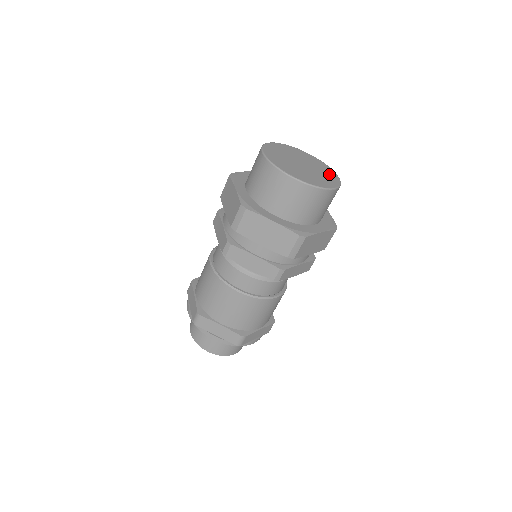
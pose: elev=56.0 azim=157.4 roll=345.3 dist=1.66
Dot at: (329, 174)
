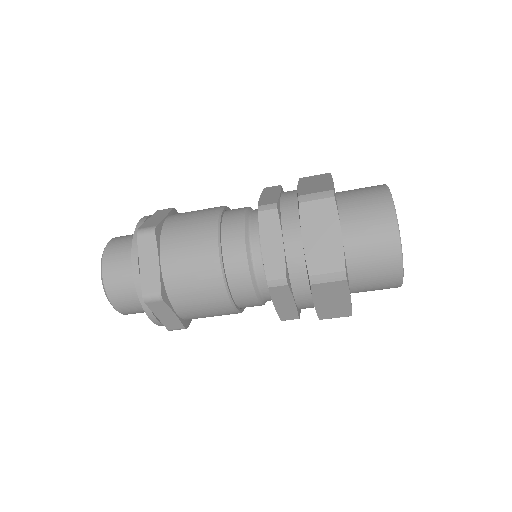
Dot at: occluded
